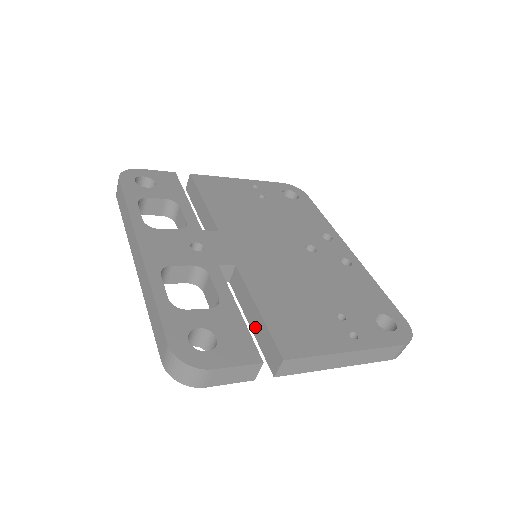
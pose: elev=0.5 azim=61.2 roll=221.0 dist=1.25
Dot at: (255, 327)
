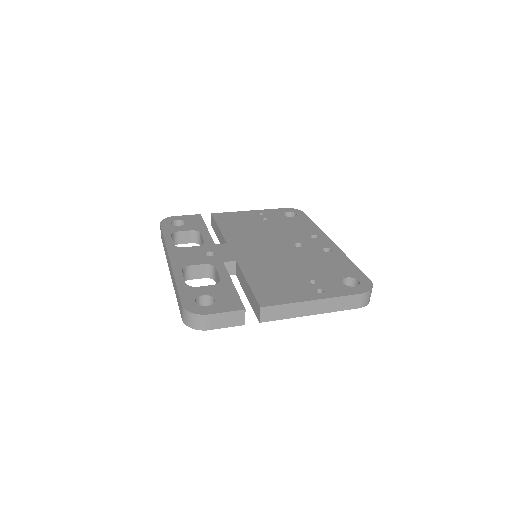
Dot at: (248, 296)
